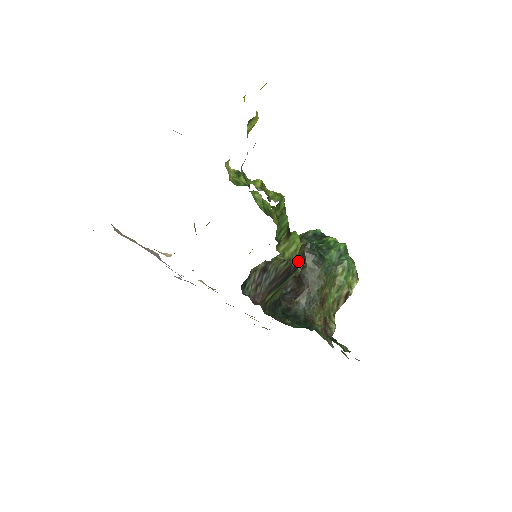
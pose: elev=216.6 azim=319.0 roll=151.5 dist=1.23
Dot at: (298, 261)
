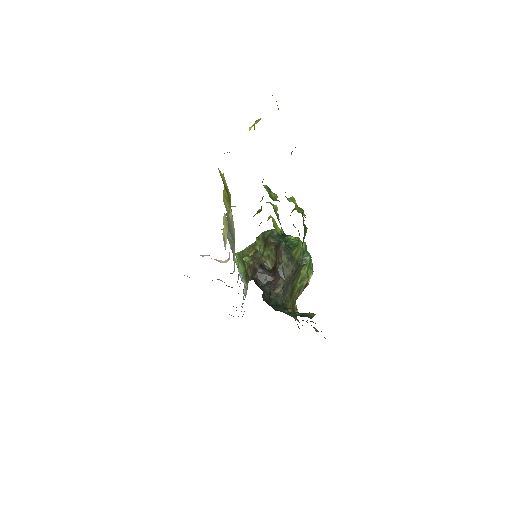
Dot at: (268, 257)
